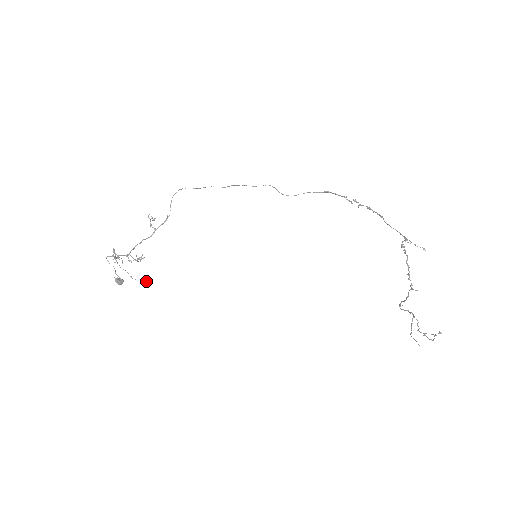
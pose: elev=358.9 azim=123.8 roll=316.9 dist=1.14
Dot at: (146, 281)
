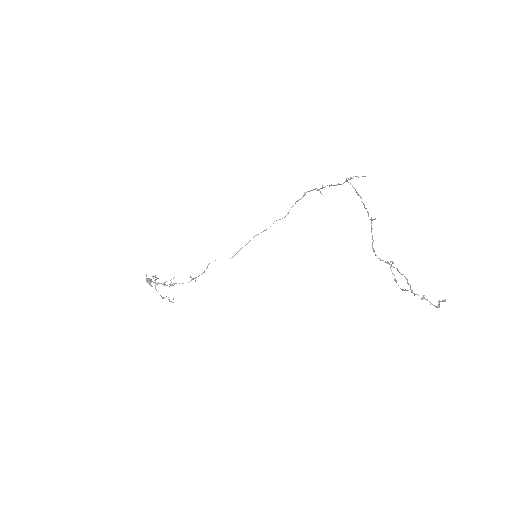
Dot at: occluded
